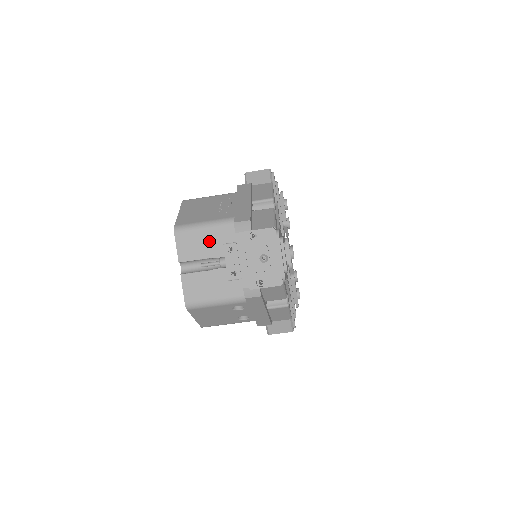
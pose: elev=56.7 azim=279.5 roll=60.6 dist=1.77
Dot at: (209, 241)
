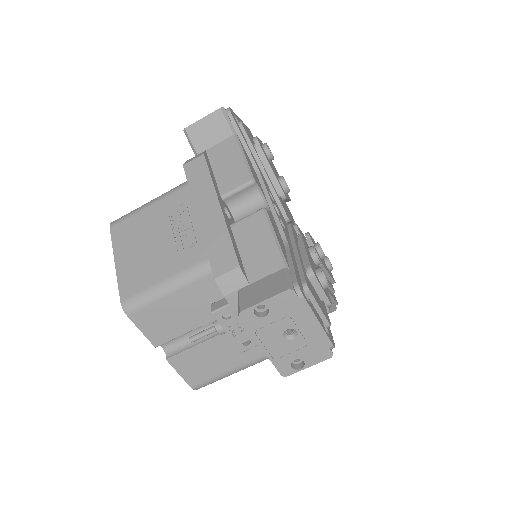
Dot at: (186, 307)
